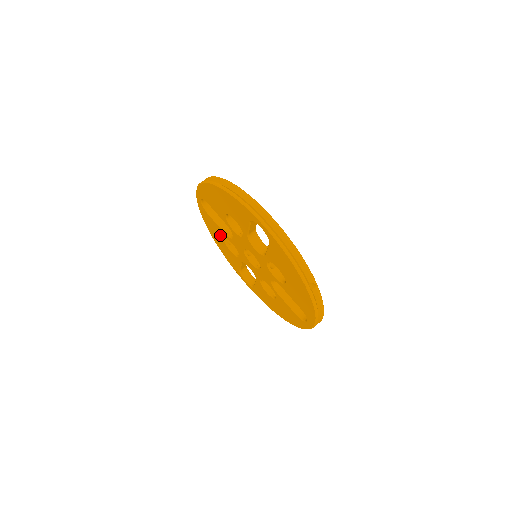
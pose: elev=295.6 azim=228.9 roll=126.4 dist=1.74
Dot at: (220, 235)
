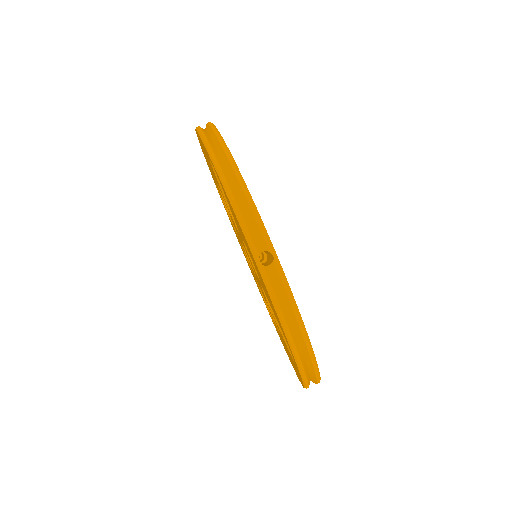
Dot at: occluded
